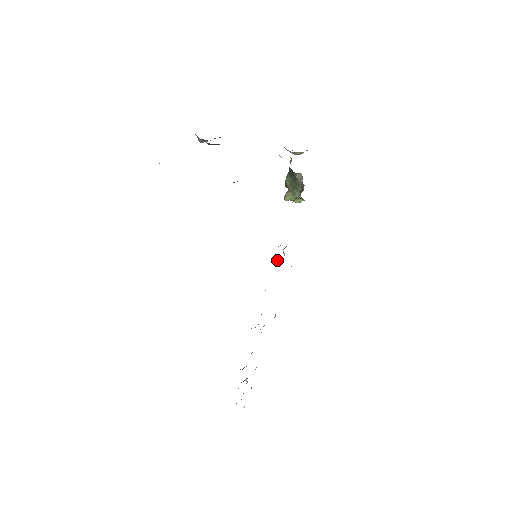
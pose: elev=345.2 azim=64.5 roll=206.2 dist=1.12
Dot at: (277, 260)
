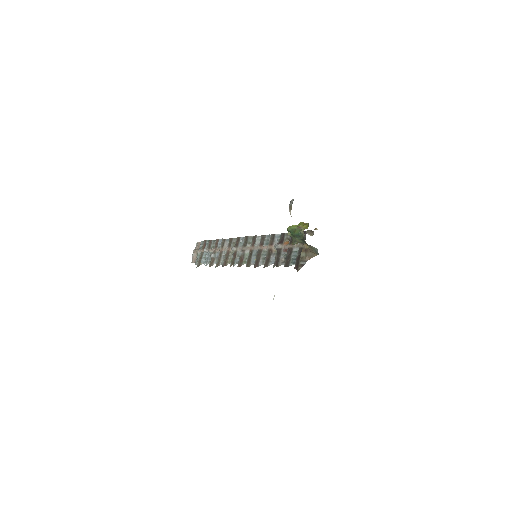
Dot at: (275, 258)
